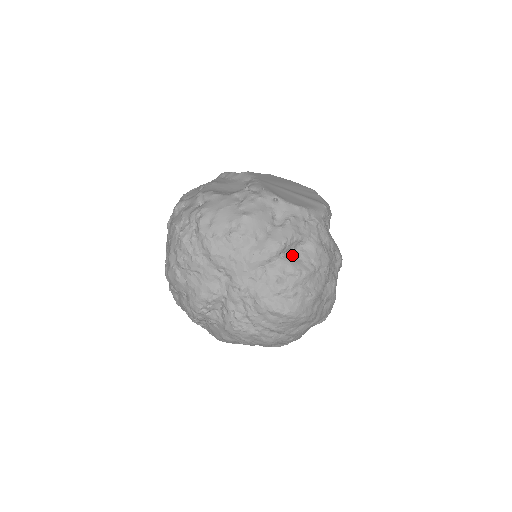
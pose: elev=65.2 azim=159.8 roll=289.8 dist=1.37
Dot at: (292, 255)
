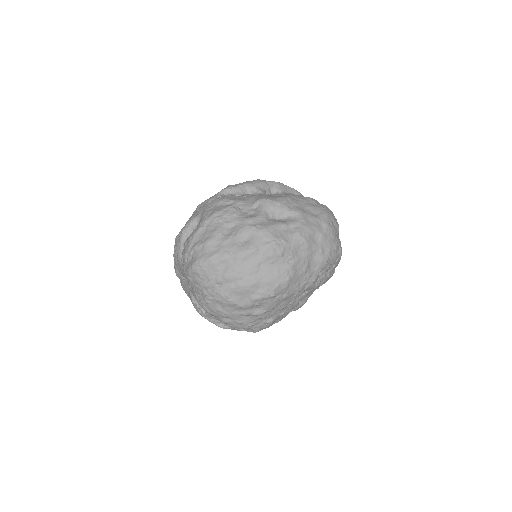
Dot at: (191, 233)
